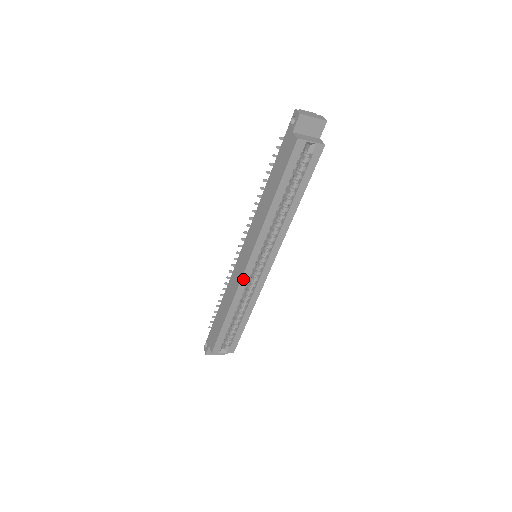
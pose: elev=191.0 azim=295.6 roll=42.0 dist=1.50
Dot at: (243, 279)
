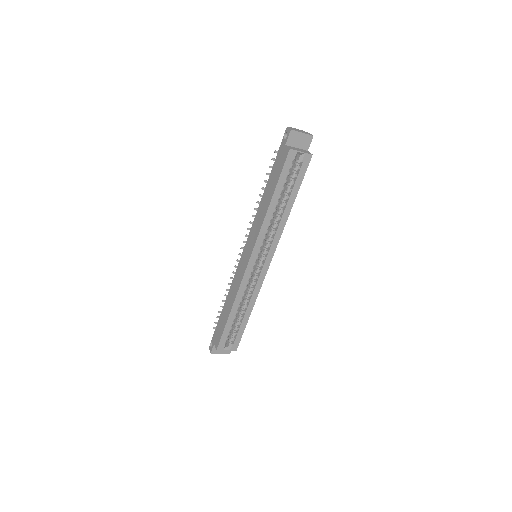
Dot at: (245, 276)
